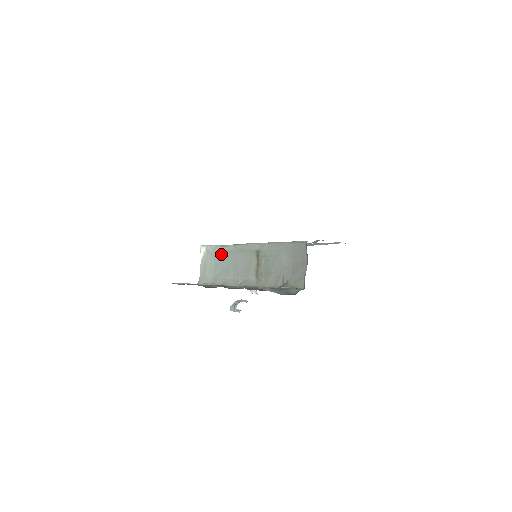
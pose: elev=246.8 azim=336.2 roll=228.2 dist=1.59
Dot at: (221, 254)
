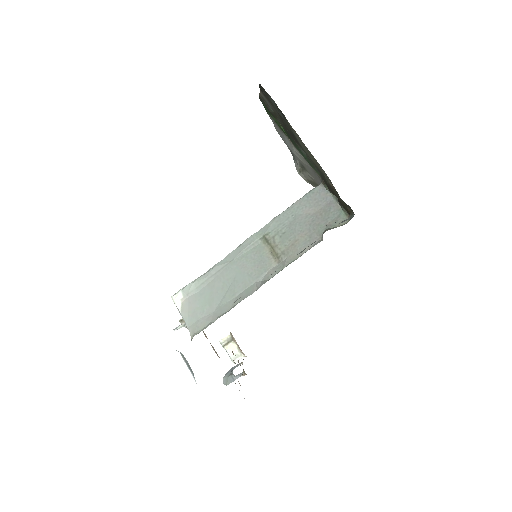
Dot at: (210, 280)
